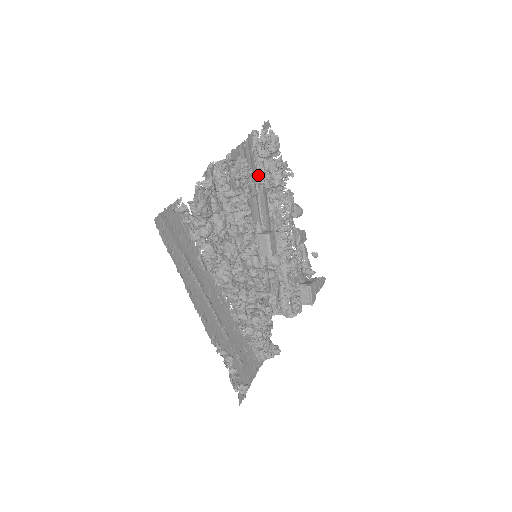
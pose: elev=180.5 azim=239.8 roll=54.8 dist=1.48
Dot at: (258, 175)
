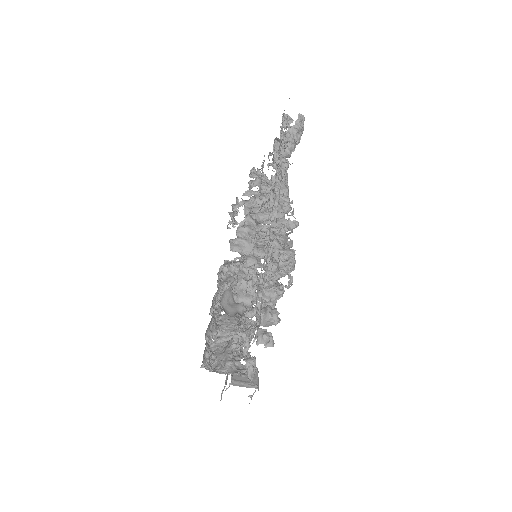
Dot at: occluded
